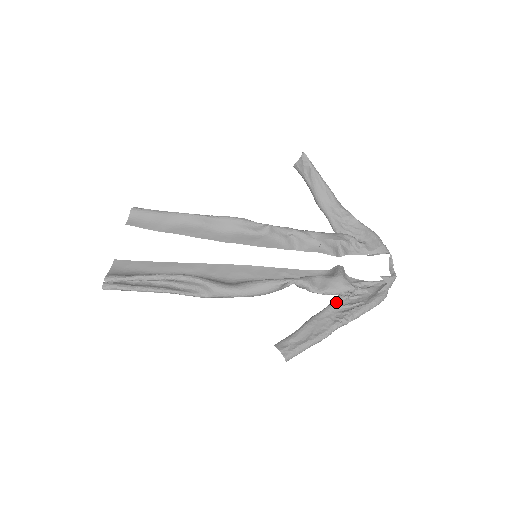
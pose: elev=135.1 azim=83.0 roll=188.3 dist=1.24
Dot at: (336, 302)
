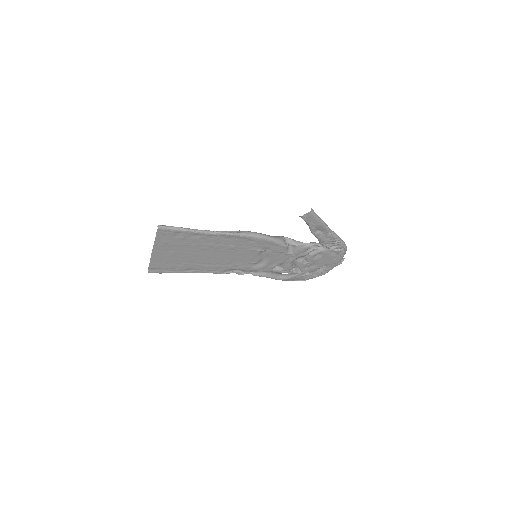
Dot at: occluded
